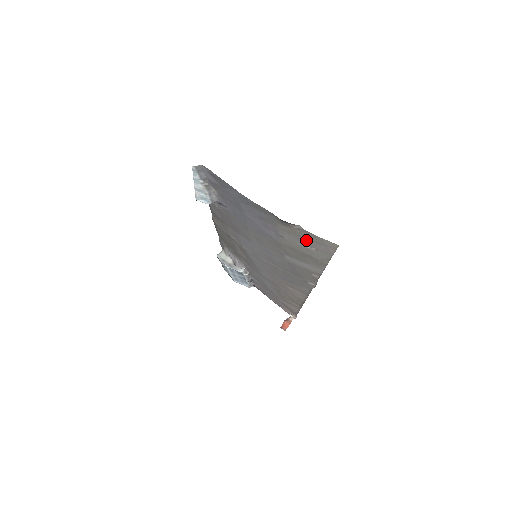
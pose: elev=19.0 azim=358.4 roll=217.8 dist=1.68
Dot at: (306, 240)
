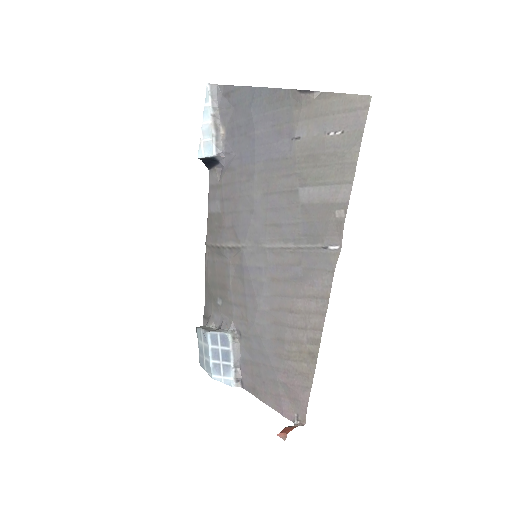
Dot at: (329, 117)
